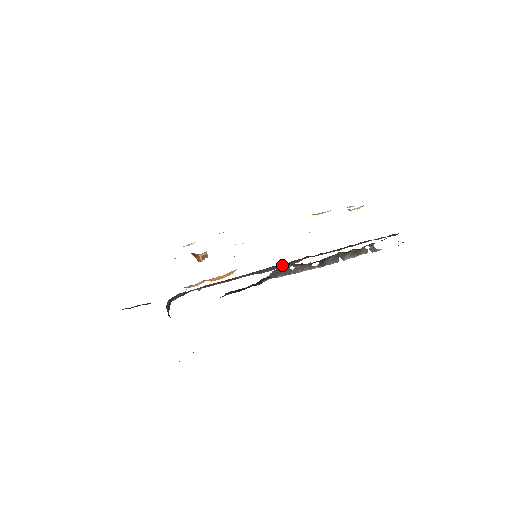
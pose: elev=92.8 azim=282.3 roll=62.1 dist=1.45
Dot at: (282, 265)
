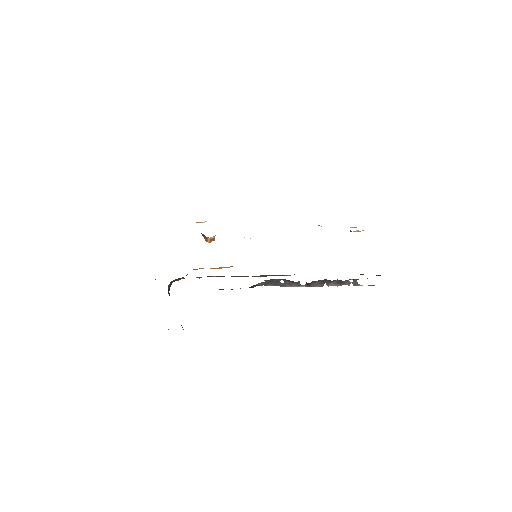
Dot at: (275, 275)
